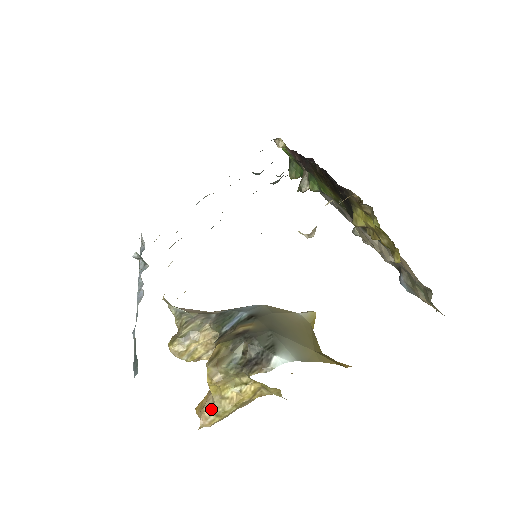
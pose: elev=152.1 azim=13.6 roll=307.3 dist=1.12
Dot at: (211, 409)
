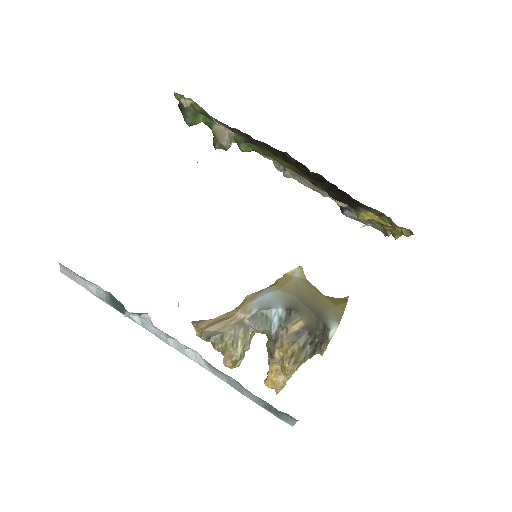
Dot at: (286, 381)
